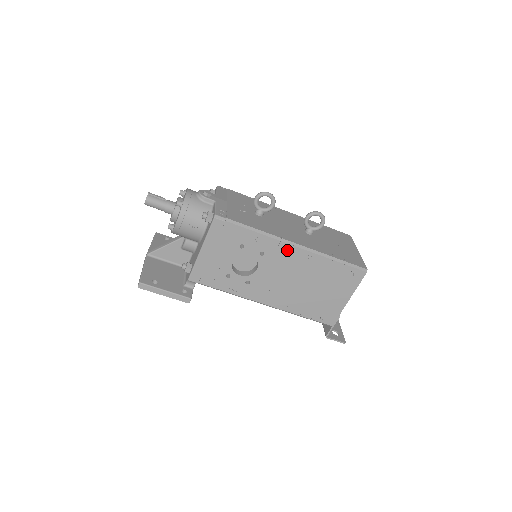
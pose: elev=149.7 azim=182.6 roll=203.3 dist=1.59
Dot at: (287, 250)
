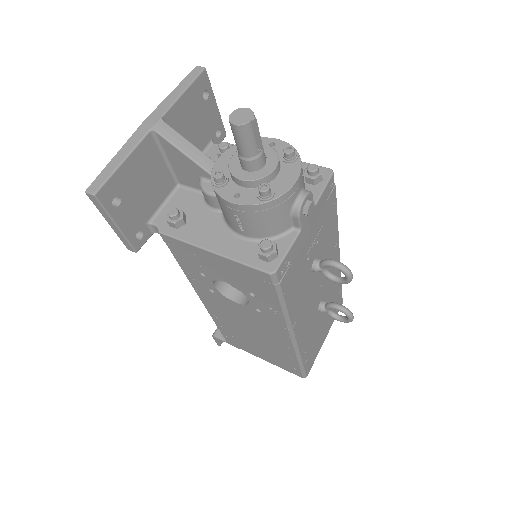
Dot at: (281, 331)
